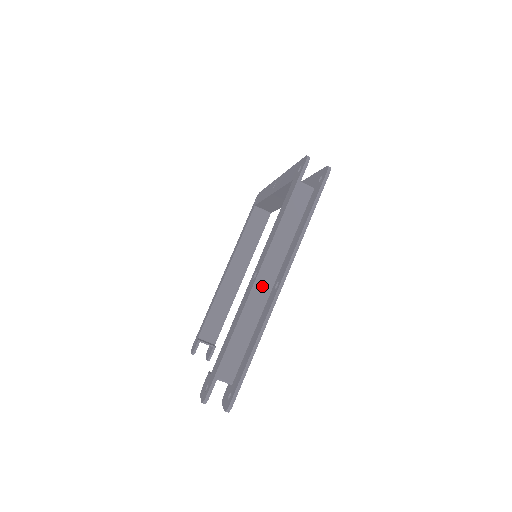
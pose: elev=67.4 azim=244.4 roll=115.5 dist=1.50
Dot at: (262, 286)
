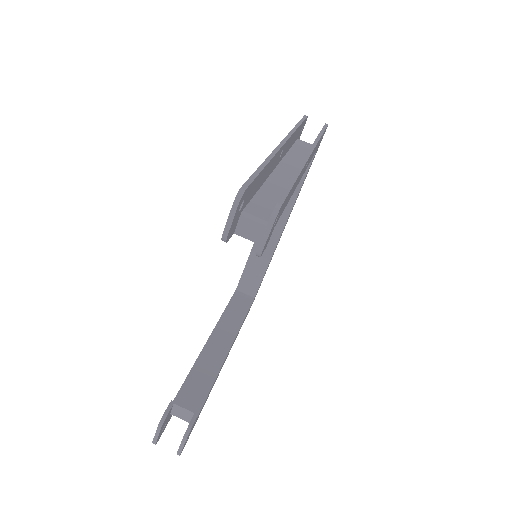
Dot at: (285, 172)
